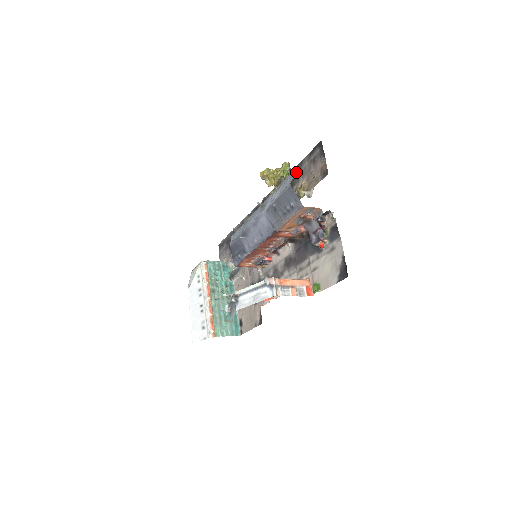
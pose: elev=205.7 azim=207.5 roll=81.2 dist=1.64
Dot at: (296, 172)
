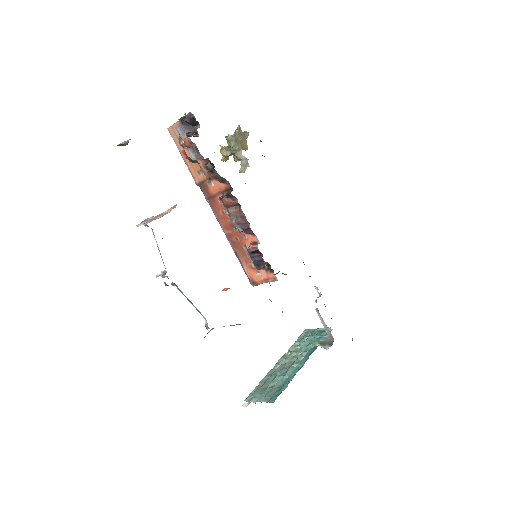
Dot at: (237, 129)
